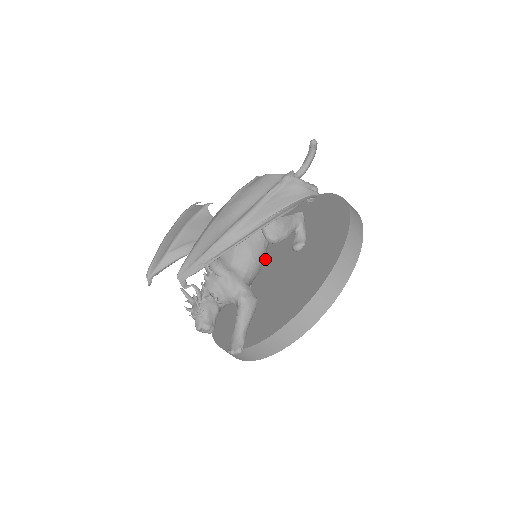
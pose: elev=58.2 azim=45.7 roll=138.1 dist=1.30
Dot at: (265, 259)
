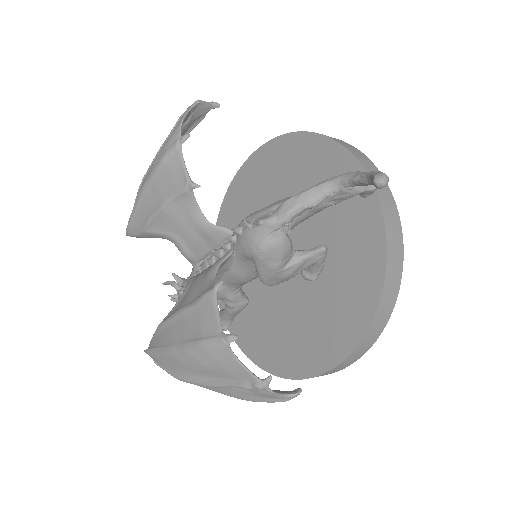
Dot at: occluded
